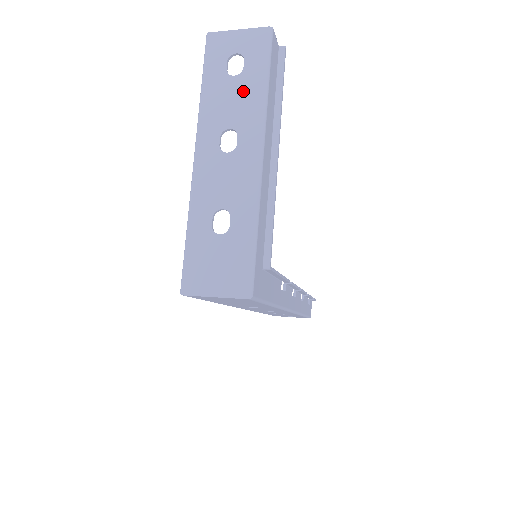
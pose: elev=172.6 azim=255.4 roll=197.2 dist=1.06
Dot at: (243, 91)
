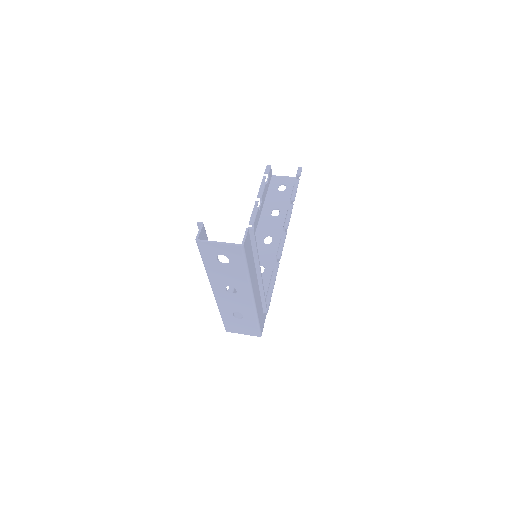
Dot at: (233, 273)
